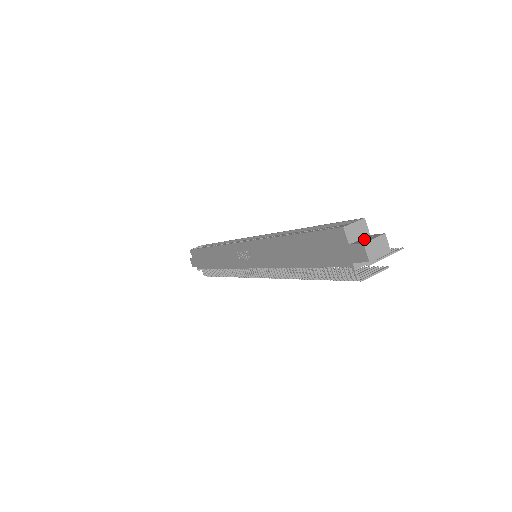
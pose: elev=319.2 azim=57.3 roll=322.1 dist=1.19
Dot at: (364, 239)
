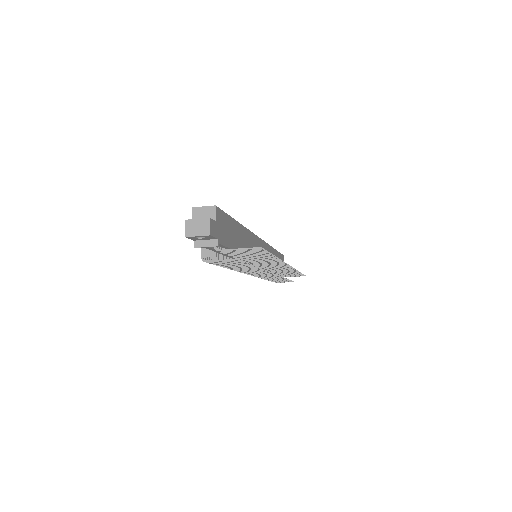
Dot at: occluded
